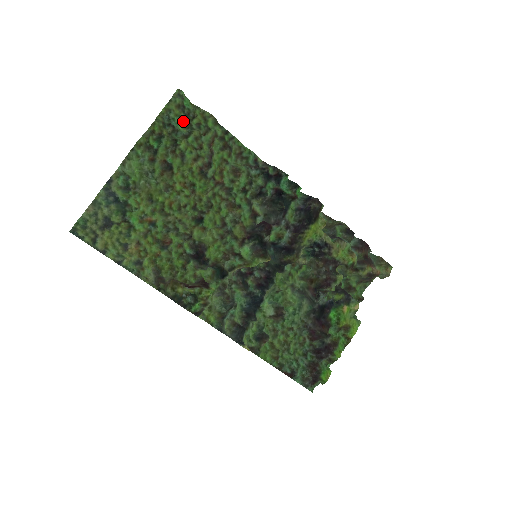
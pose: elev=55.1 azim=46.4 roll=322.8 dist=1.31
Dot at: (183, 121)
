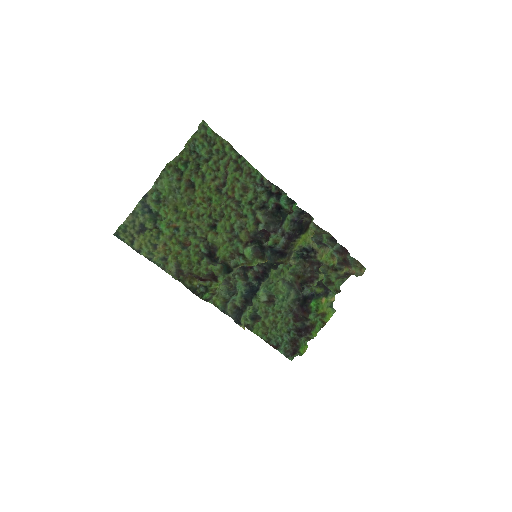
Dot at: (205, 148)
